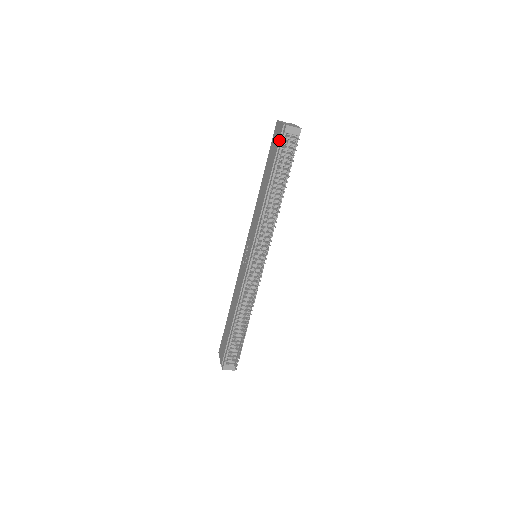
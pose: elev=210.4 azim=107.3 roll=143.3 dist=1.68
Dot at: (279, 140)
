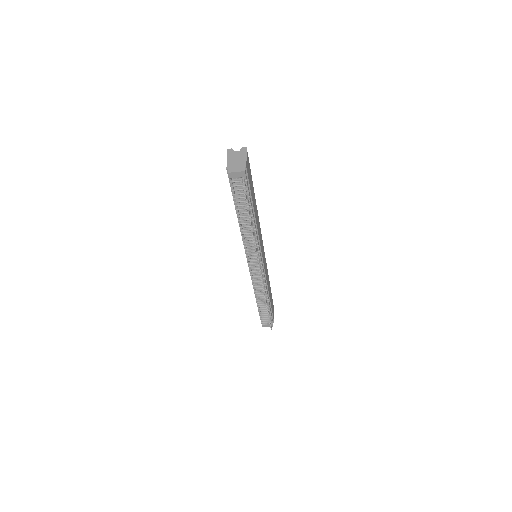
Dot at: (229, 182)
